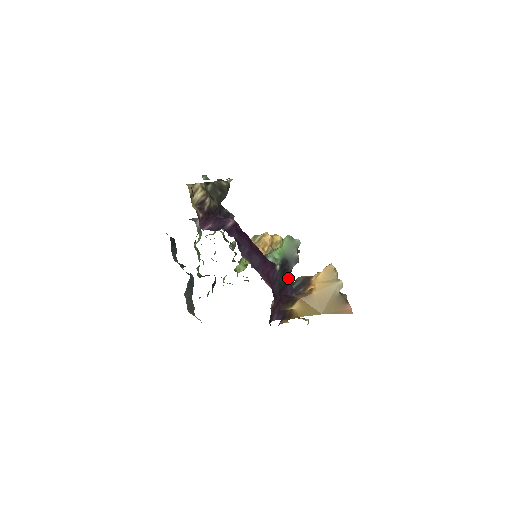
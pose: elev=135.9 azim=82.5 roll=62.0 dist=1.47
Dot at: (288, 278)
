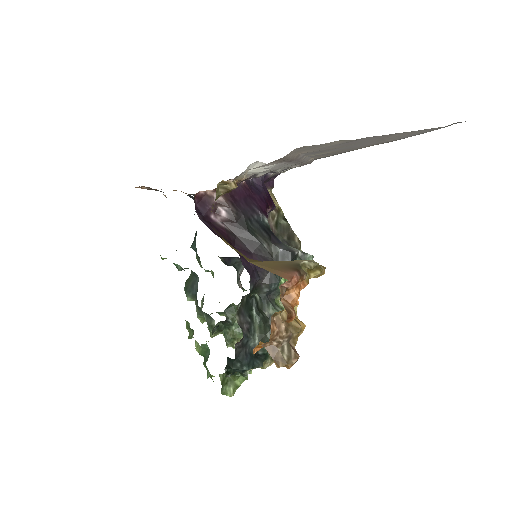
Dot at: (262, 243)
